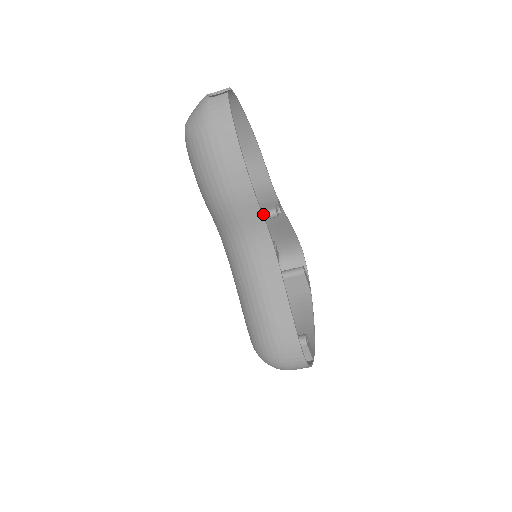
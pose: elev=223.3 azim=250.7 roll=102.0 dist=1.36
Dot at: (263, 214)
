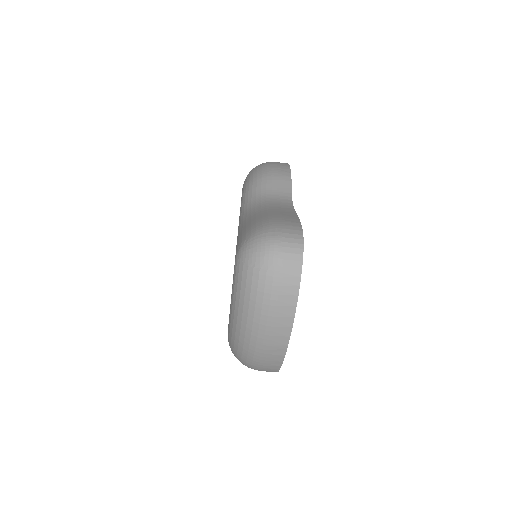
Dot at: occluded
